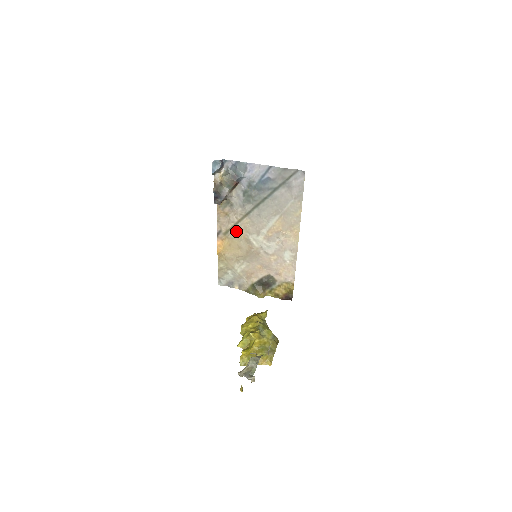
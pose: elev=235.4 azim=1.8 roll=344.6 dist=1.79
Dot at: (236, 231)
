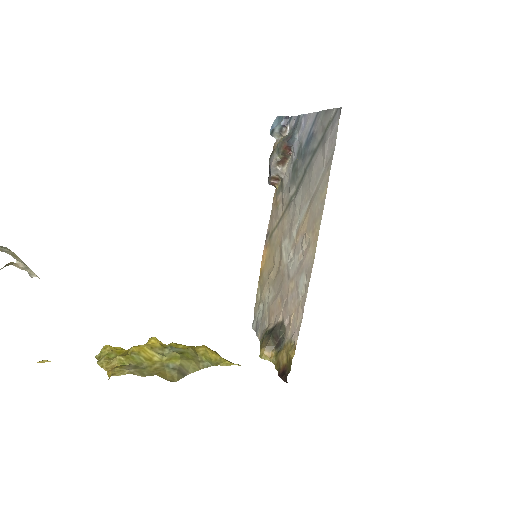
Dot at: (277, 233)
